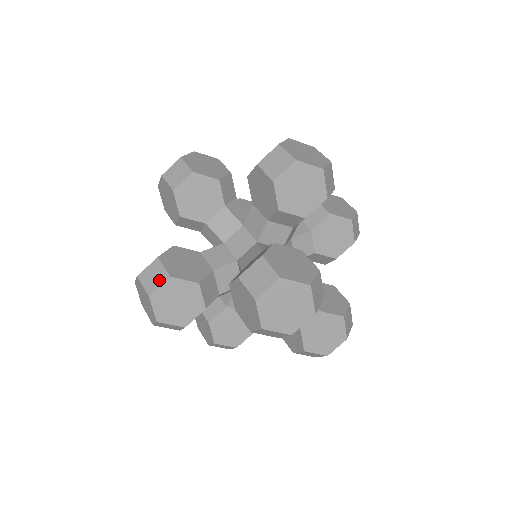
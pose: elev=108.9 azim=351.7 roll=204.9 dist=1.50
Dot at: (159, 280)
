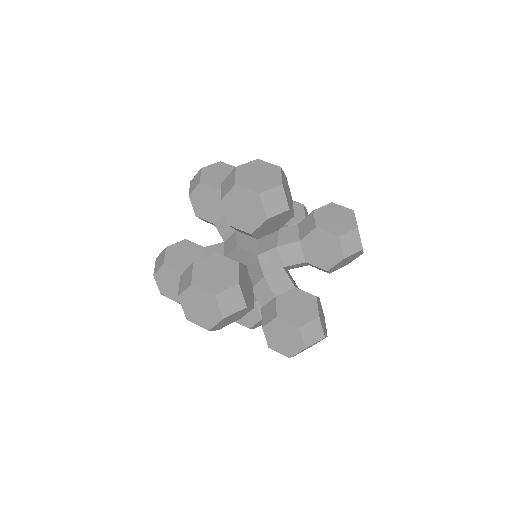
Dot at: (236, 307)
